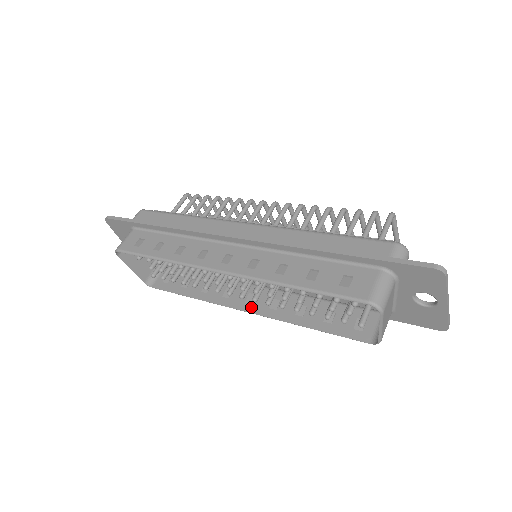
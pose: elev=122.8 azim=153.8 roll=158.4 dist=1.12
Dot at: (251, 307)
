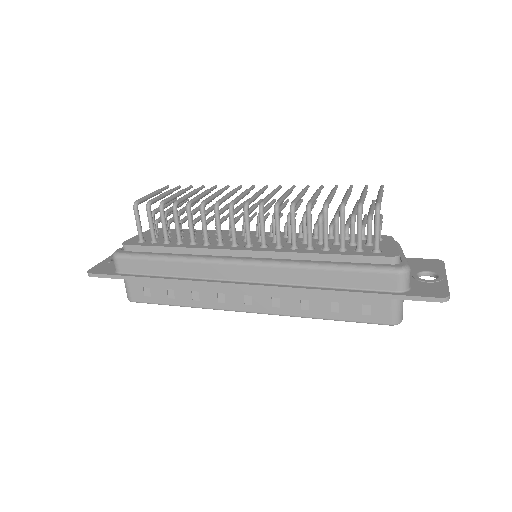
Dot at: occluded
